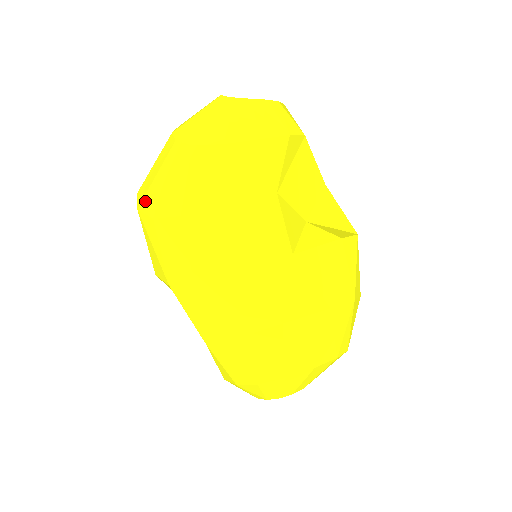
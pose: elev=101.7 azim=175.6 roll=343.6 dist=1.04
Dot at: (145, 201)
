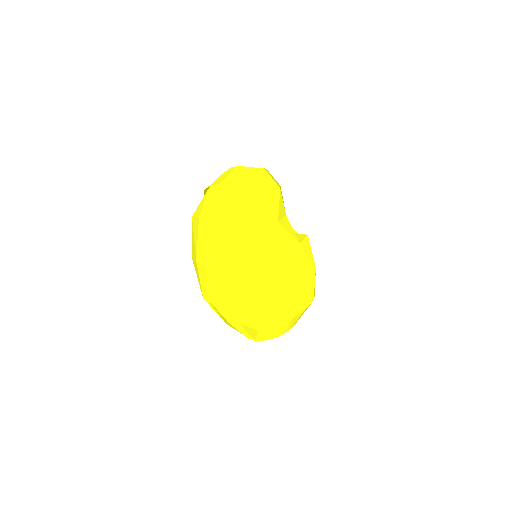
Dot at: (232, 226)
